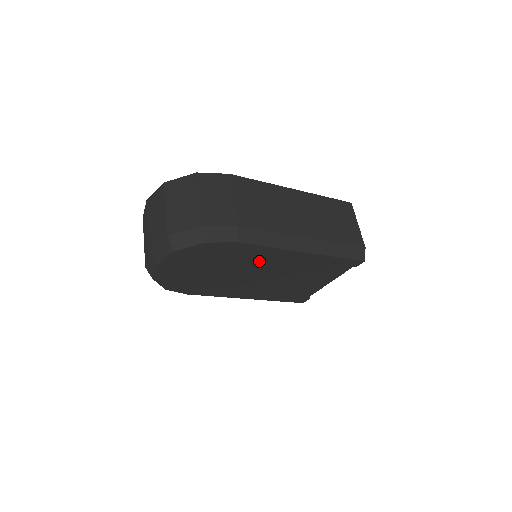
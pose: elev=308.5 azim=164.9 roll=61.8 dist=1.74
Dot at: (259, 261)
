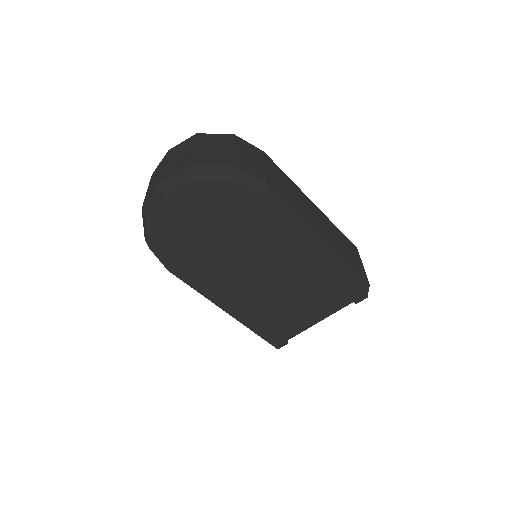
Dot at: (268, 244)
